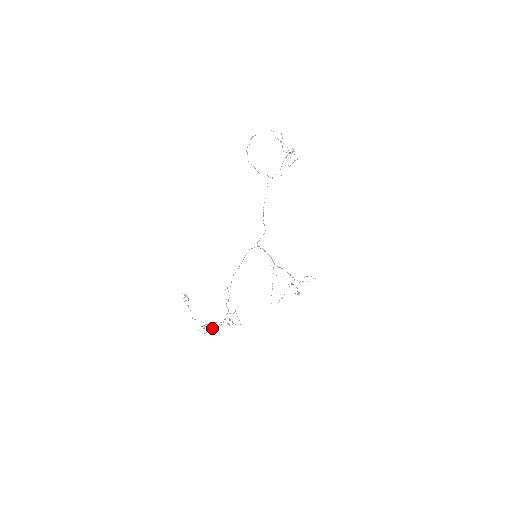
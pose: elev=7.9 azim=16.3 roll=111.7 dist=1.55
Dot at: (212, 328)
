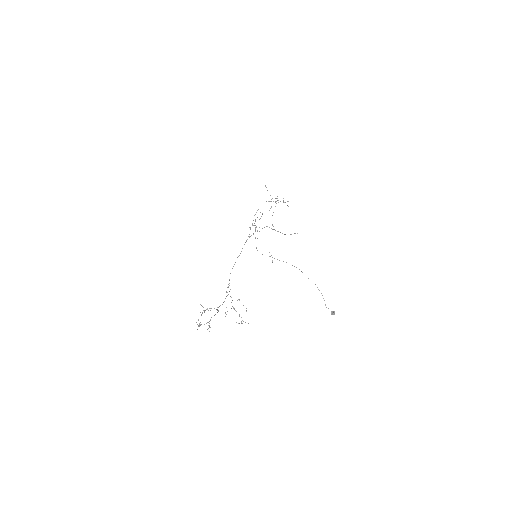
Dot at: (209, 308)
